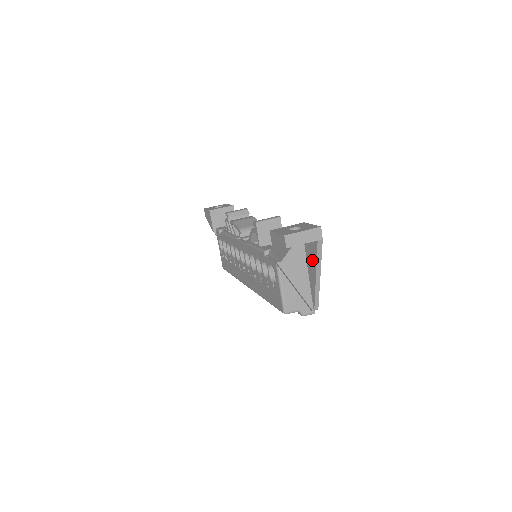
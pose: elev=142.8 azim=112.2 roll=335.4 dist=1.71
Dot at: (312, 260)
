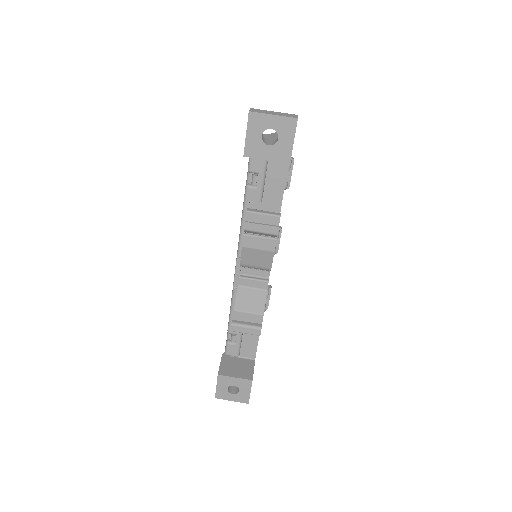
Dot at: occluded
